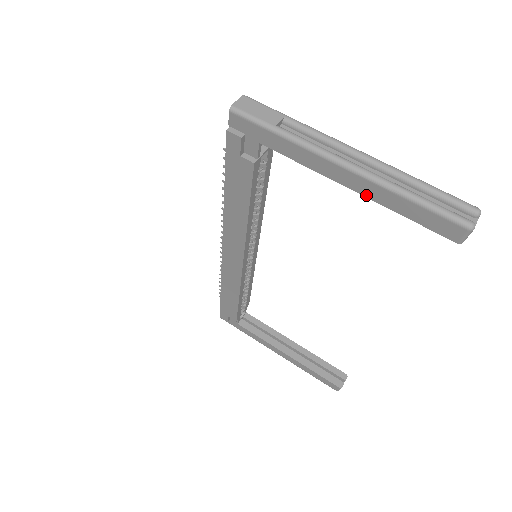
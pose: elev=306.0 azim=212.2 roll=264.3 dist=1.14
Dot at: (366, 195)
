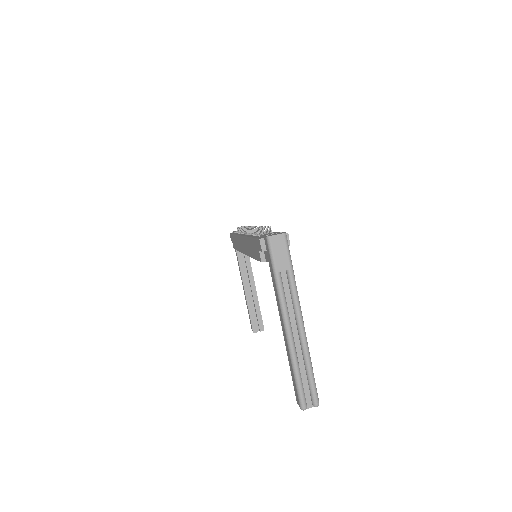
Dot at: (285, 343)
